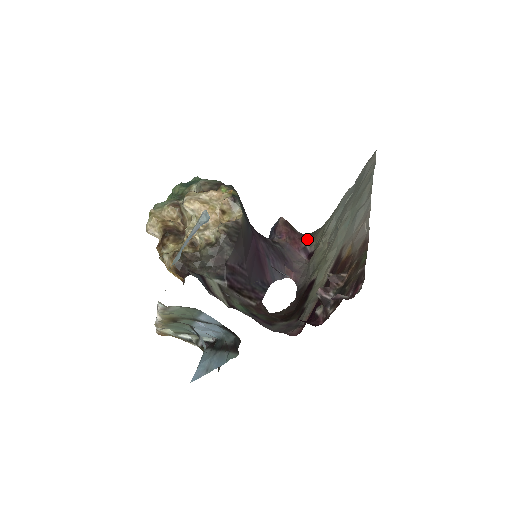
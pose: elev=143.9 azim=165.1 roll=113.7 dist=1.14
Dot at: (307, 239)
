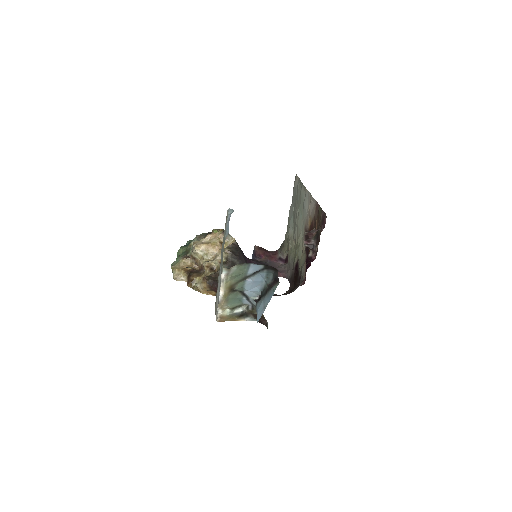
Dot at: (278, 252)
